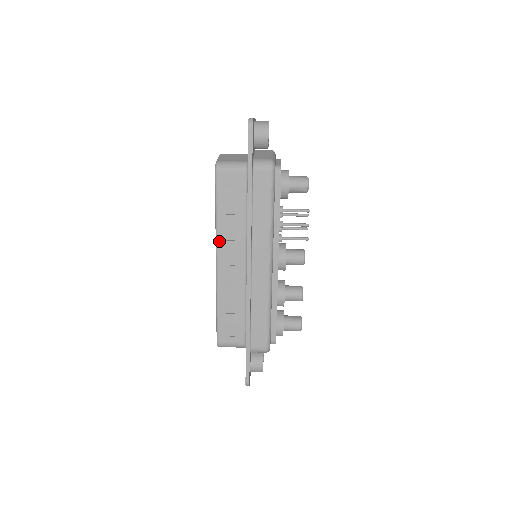
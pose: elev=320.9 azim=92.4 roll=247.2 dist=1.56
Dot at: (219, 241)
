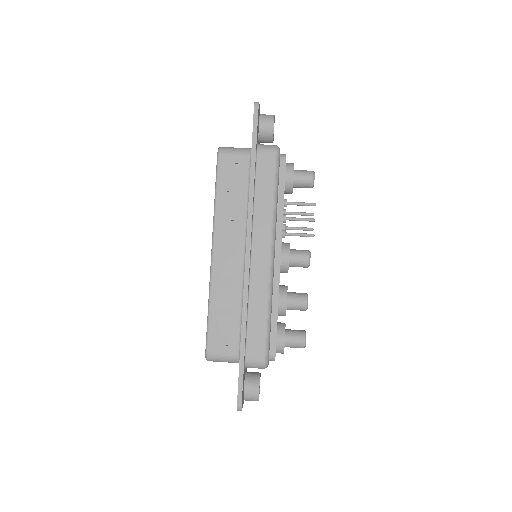
Dot at: (216, 229)
